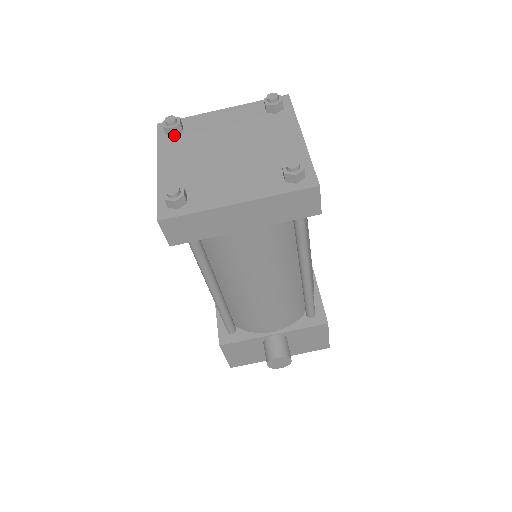
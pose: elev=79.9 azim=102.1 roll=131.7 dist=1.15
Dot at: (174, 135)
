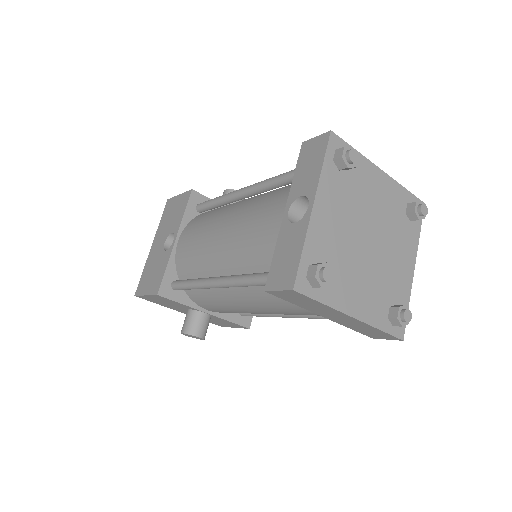
Dot at: (340, 169)
